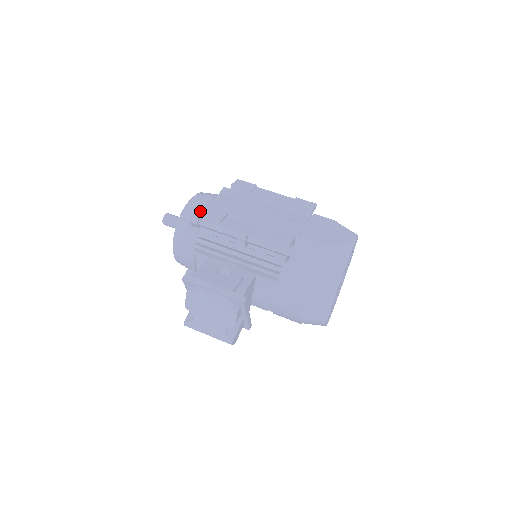
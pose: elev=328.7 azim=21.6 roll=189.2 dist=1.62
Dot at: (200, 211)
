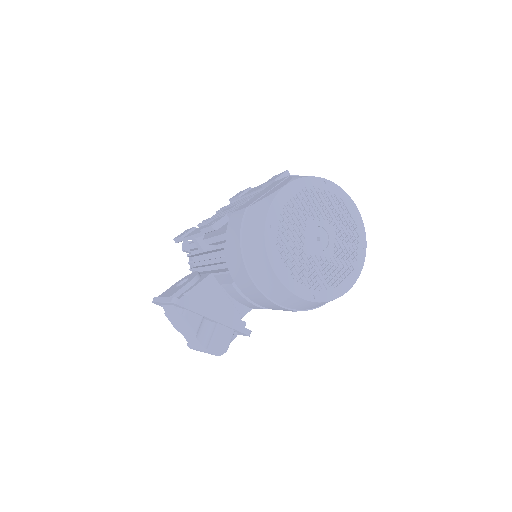
Dot at: occluded
